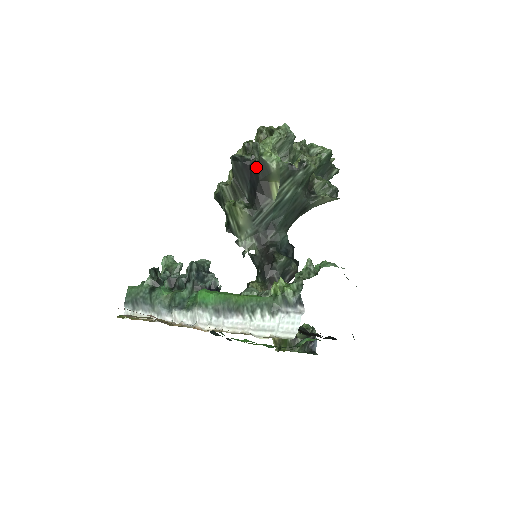
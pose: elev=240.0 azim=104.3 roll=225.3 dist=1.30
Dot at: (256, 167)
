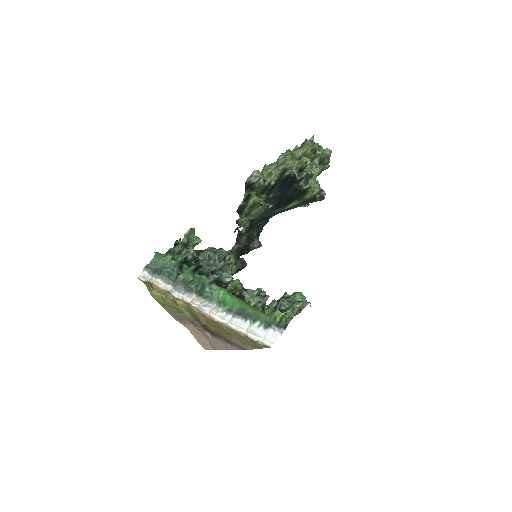
Dot at: (298, 190)
